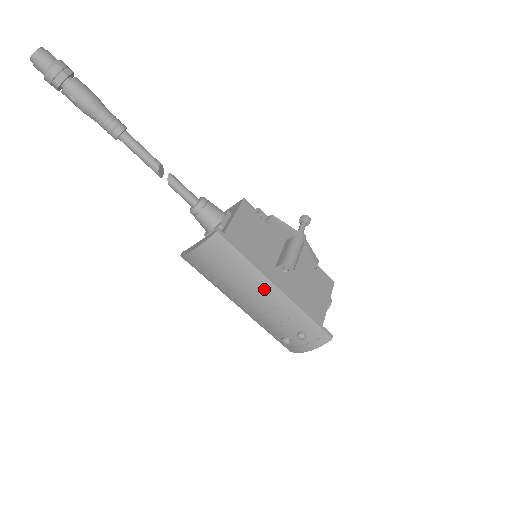
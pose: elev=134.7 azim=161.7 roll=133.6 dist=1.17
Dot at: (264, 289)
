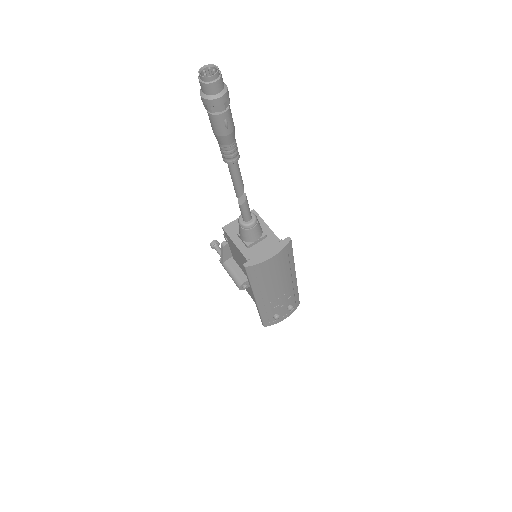
Dot at: (291, 278)
